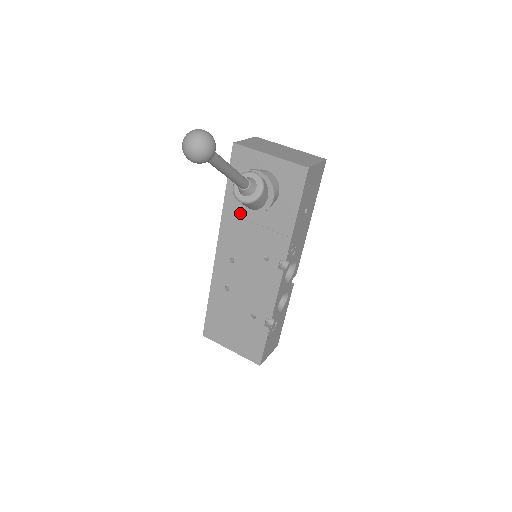
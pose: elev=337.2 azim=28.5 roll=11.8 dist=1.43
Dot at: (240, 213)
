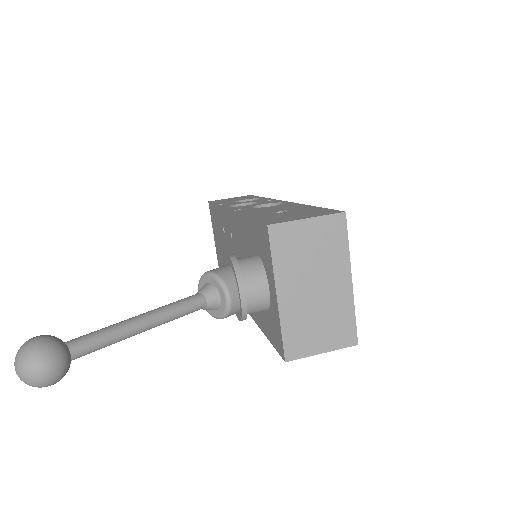
Dot at: (246, 244)
